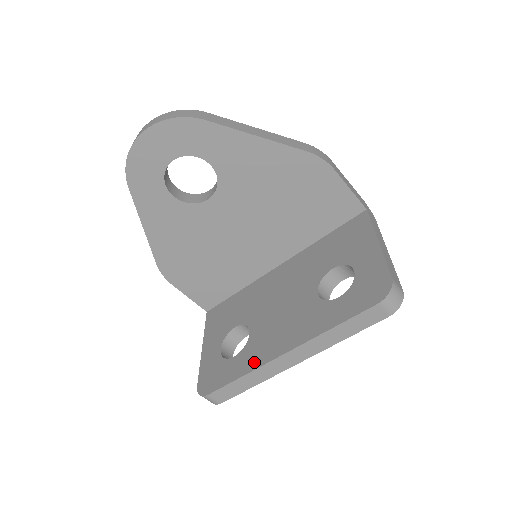
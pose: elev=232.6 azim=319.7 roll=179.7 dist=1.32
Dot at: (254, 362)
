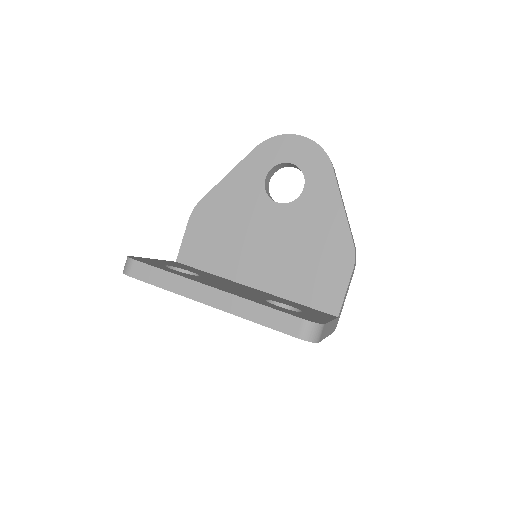
Dot at: (187, 276)
